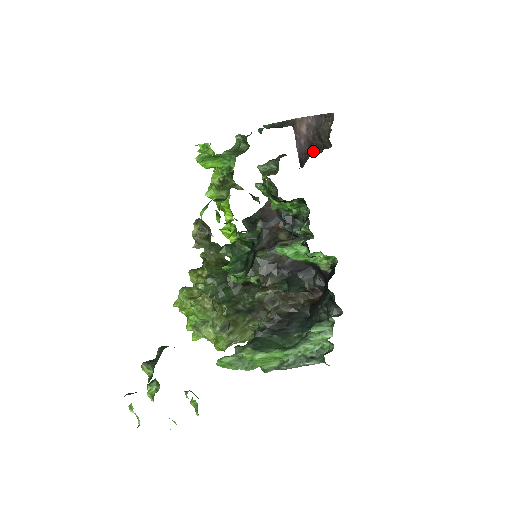
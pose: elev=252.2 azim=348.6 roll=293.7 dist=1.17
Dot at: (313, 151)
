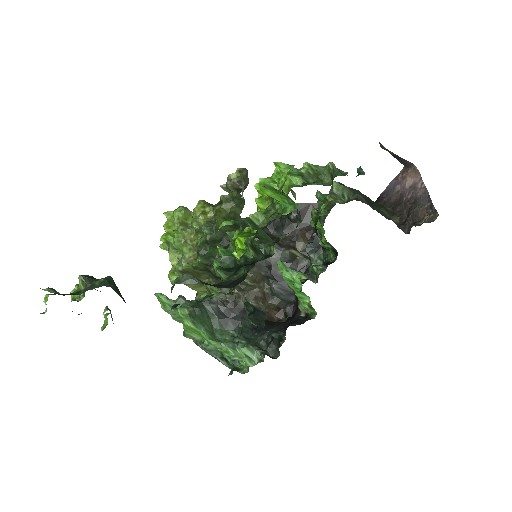
Dot at: (395, 210)
